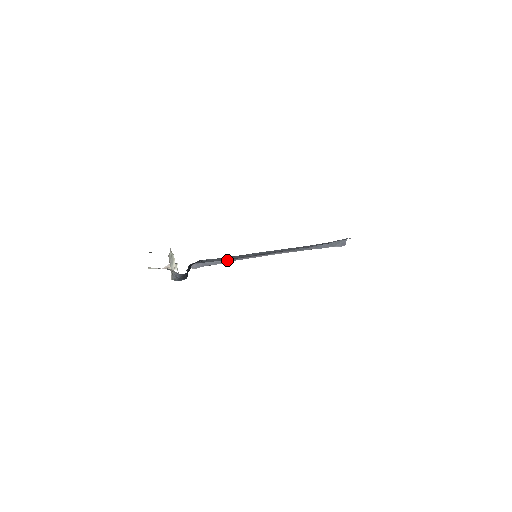
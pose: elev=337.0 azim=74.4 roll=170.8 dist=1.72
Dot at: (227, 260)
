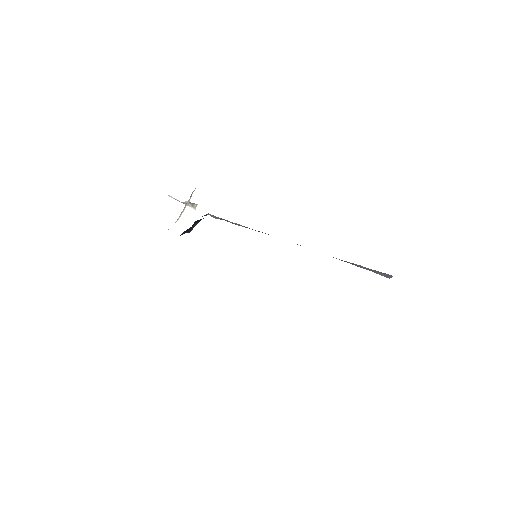
Dot at: (247, 227)
